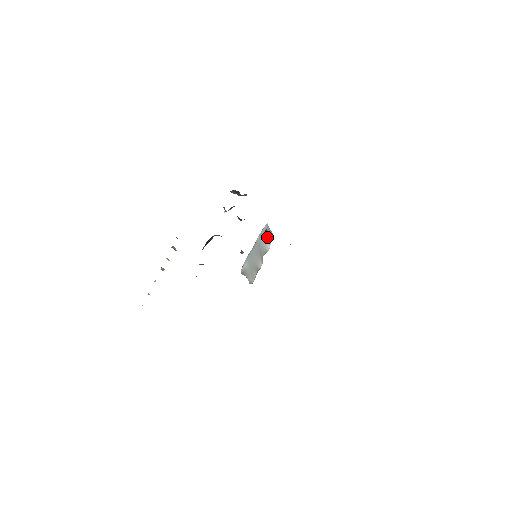
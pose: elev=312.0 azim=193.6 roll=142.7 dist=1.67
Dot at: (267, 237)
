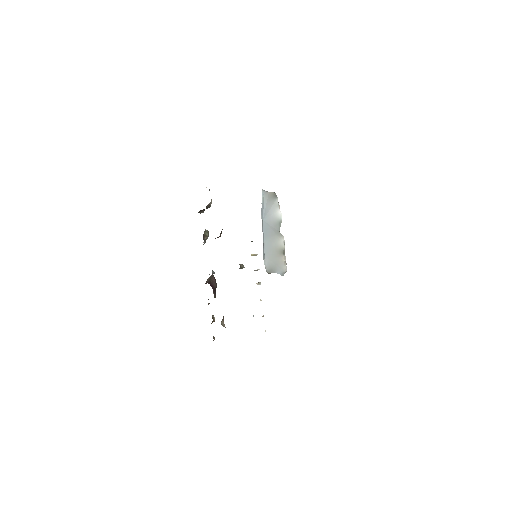
Dot at: (270, 205)
